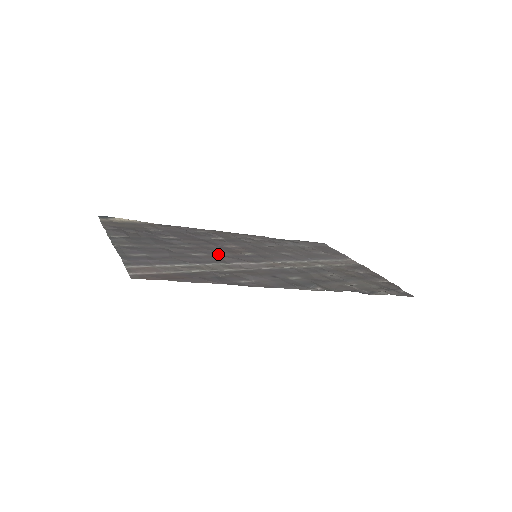
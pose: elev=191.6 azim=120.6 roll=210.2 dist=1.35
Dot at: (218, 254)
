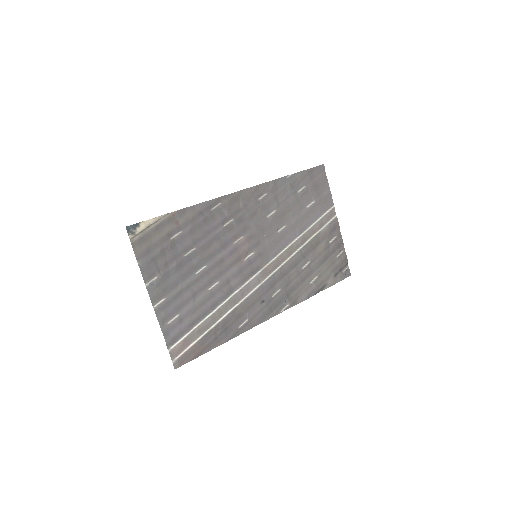
Dot at: (228, 273)
